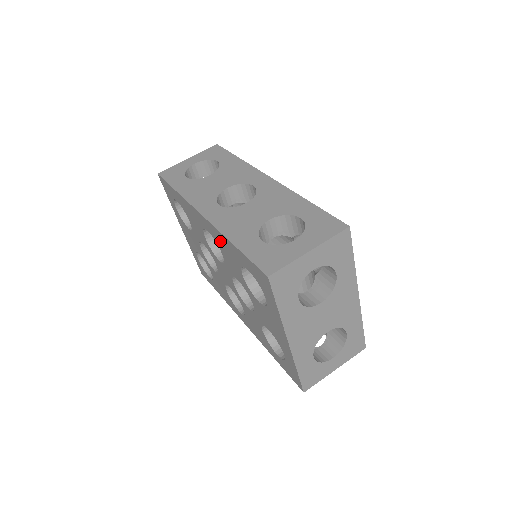
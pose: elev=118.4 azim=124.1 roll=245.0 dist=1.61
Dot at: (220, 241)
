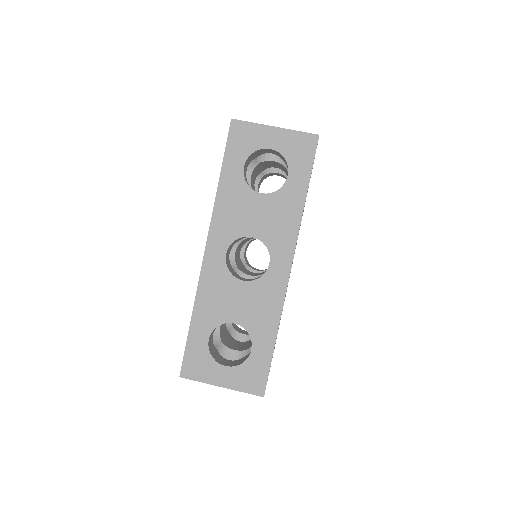
Dot at: occluded
